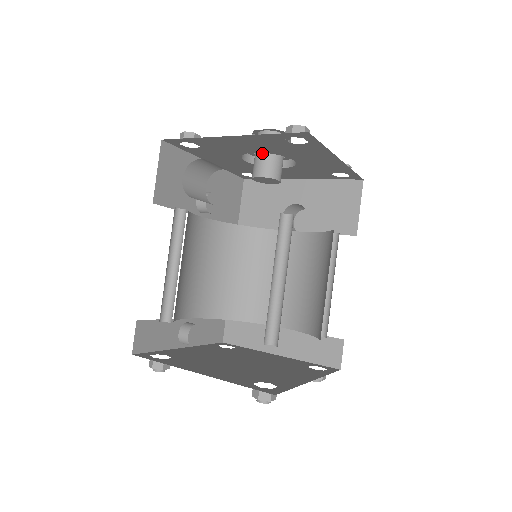
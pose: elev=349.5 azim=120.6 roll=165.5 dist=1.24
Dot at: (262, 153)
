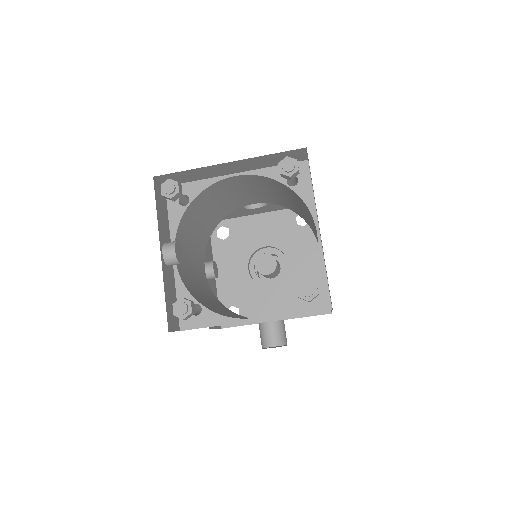
Dot at: occluded
